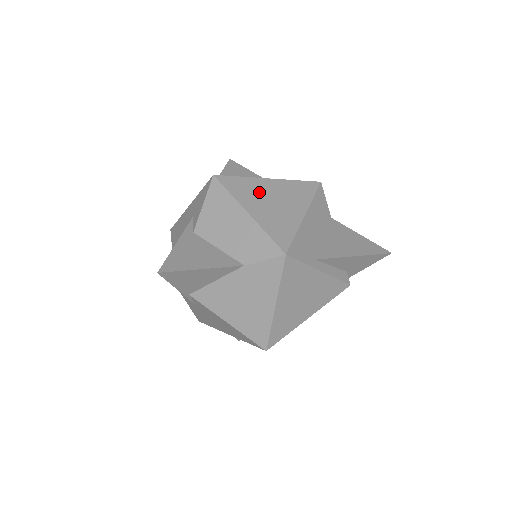
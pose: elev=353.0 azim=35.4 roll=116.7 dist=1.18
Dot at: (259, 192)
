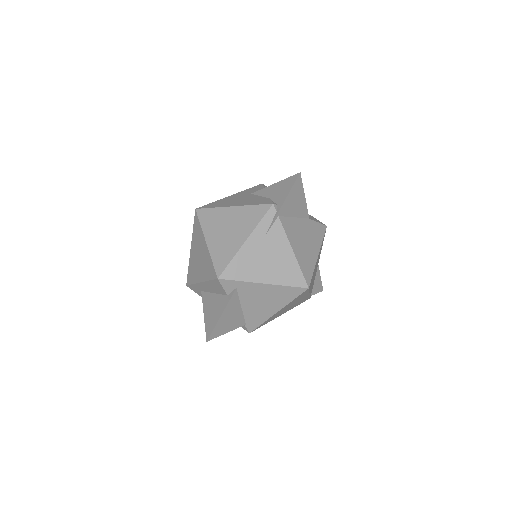
Dot at: occluded
